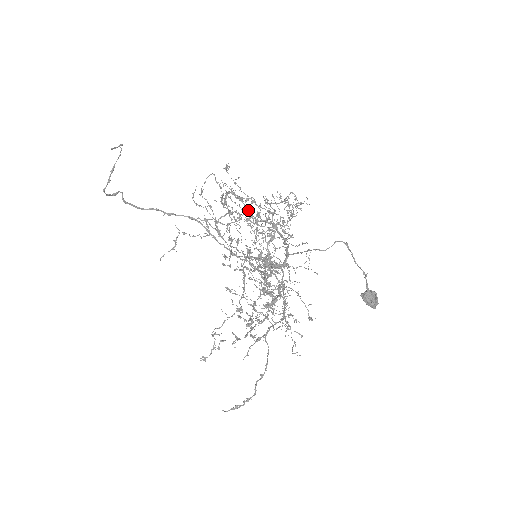
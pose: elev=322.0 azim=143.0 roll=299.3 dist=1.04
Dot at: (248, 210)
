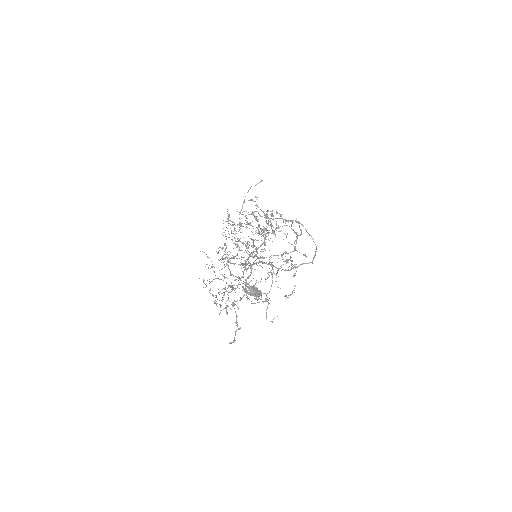
Dot at: (258, 226)
